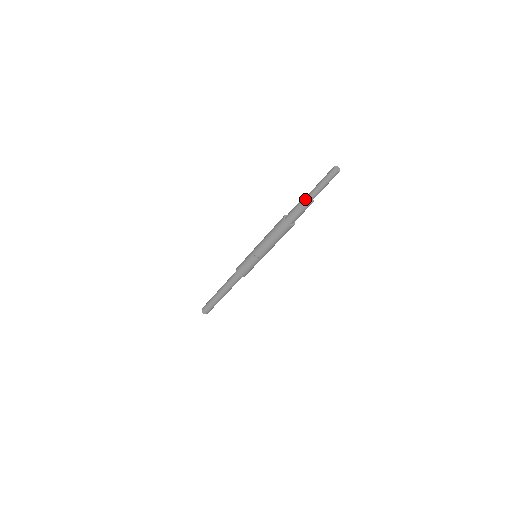
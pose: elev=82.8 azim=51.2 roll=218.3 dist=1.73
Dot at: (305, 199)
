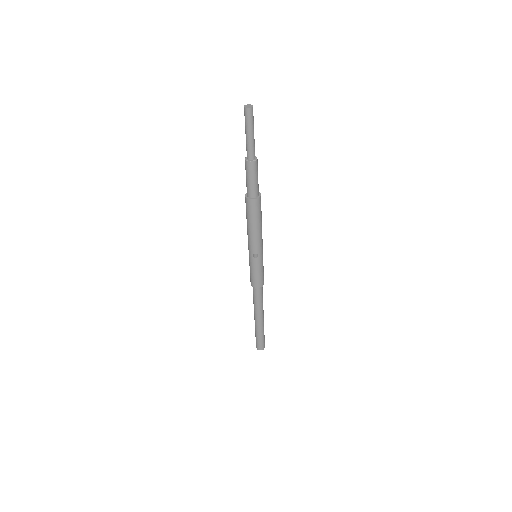
Dot at: (247, 162)
